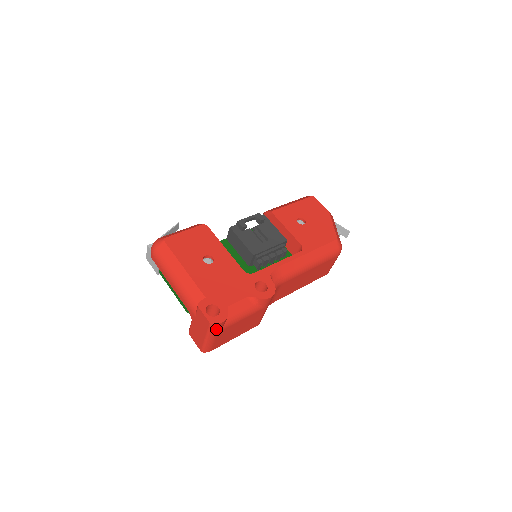
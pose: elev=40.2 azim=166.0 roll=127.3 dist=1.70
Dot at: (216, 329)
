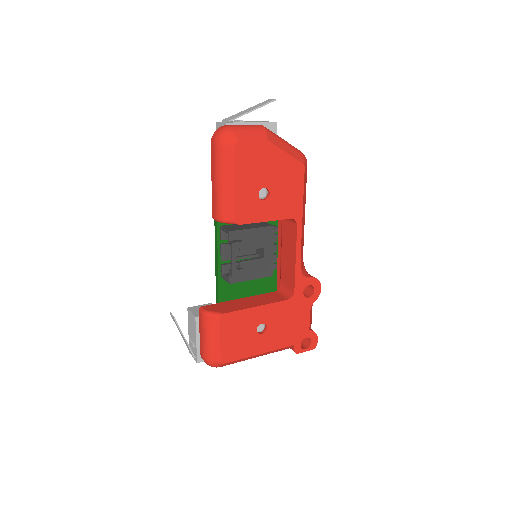
Dot at: occluded
